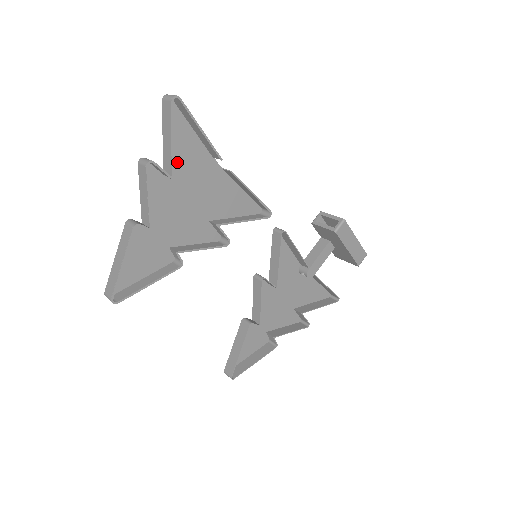
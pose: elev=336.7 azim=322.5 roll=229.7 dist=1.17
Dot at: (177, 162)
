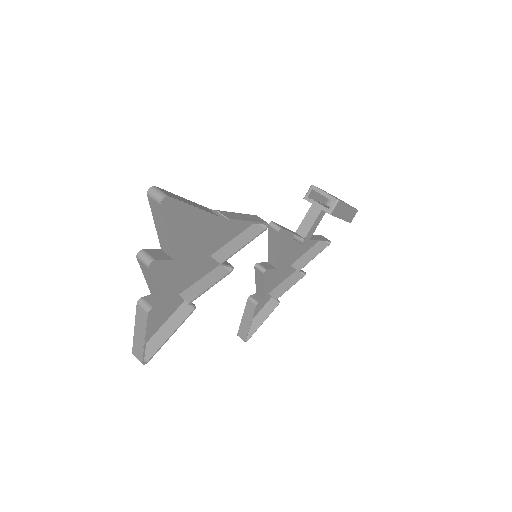
Dot at: (173, 233)
